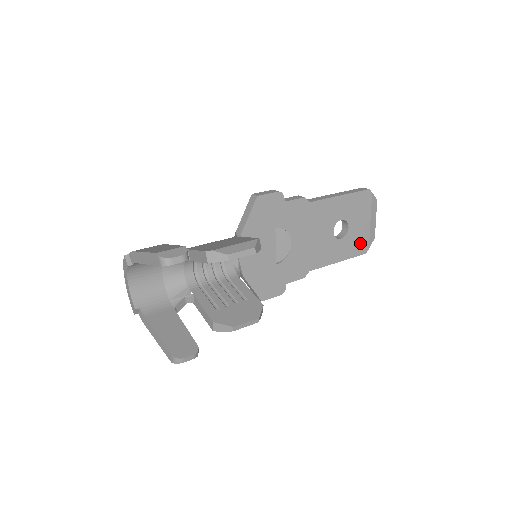
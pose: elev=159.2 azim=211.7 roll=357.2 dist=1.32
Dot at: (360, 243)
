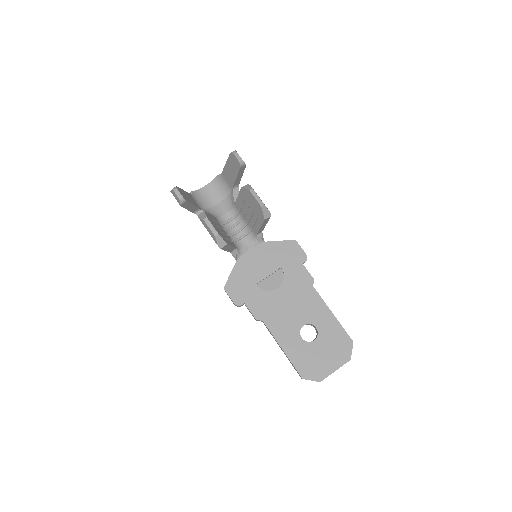
Dot at: (308, 365)
